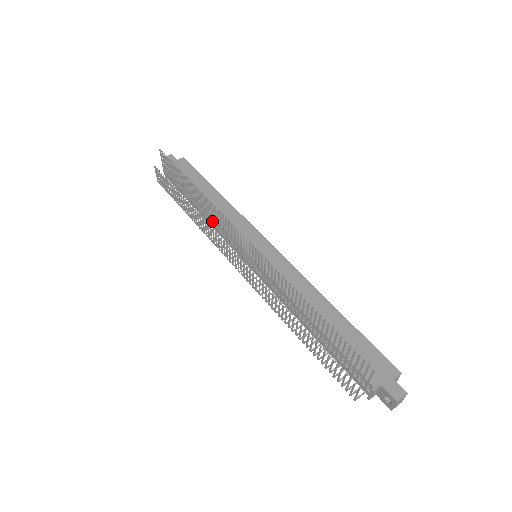
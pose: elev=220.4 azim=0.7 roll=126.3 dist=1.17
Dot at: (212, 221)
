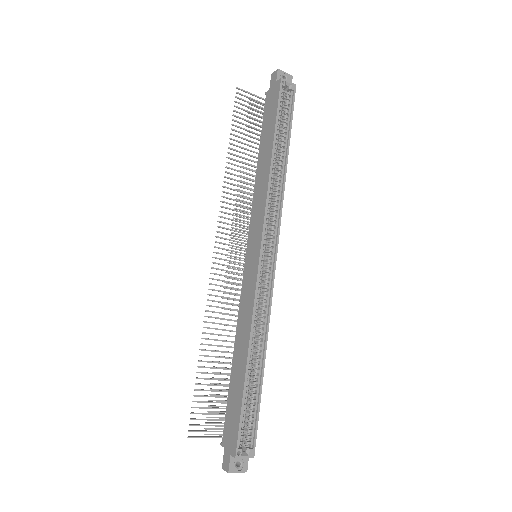
Dot at: occluded
